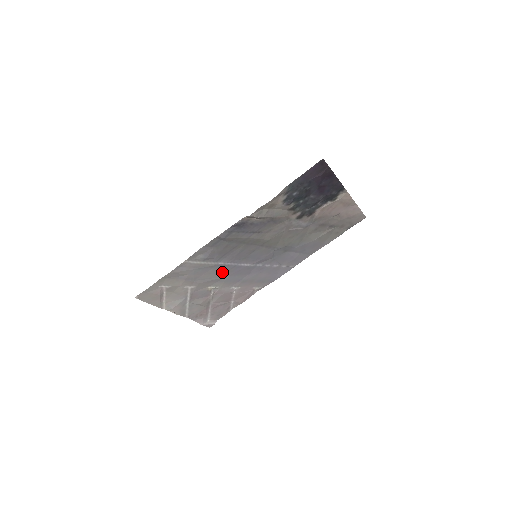
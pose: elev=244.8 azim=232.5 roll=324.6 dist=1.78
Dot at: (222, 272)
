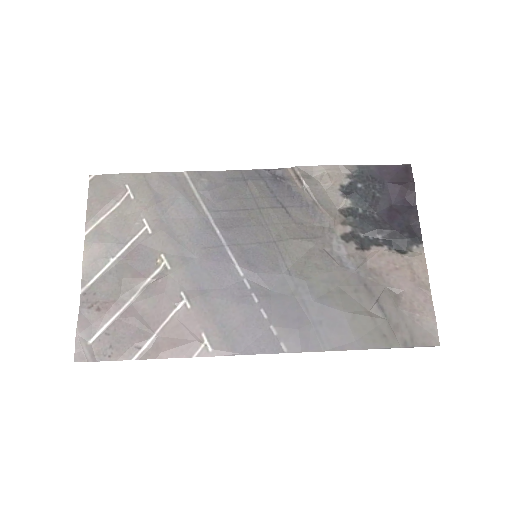
Dot at: (199, 242)
